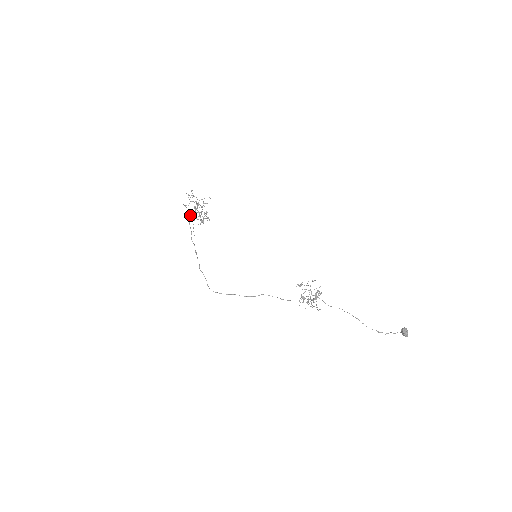
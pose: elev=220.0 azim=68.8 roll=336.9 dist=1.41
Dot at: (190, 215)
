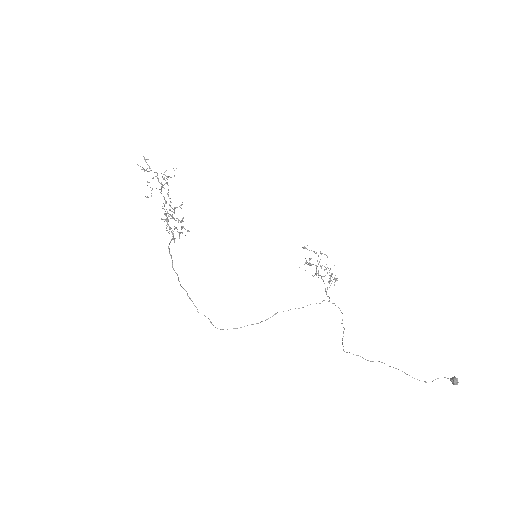
Dot at: (169, 250)
